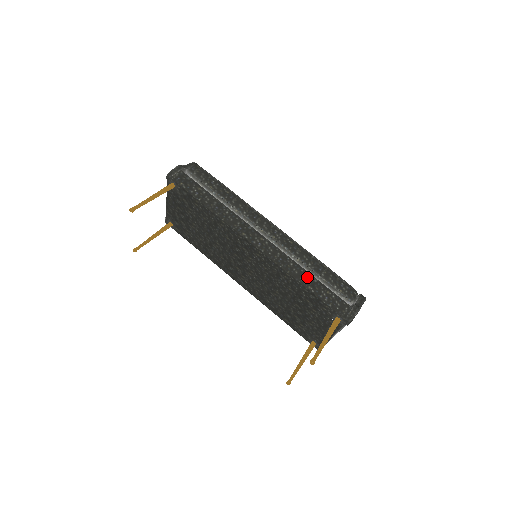
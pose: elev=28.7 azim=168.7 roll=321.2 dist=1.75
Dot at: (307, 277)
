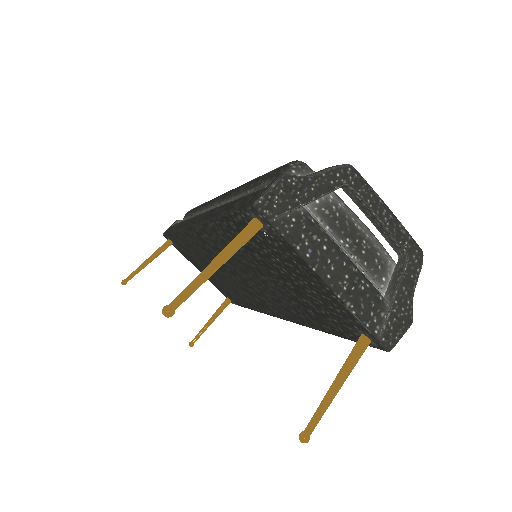
Dot at: (227, 205)
